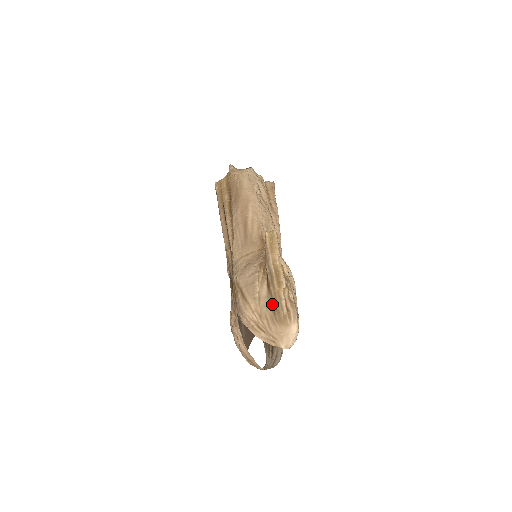
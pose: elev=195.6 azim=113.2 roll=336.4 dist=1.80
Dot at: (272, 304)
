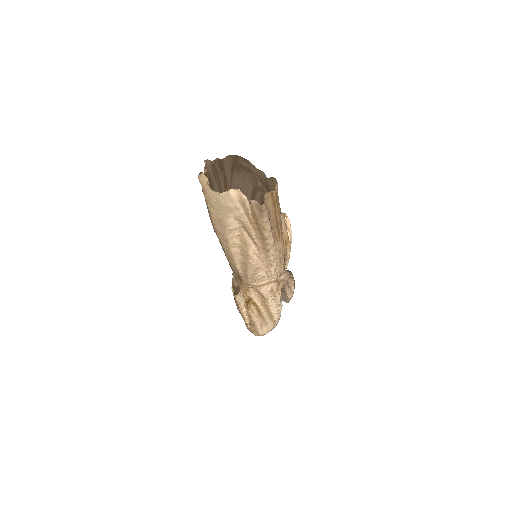
Dot at: occluded
